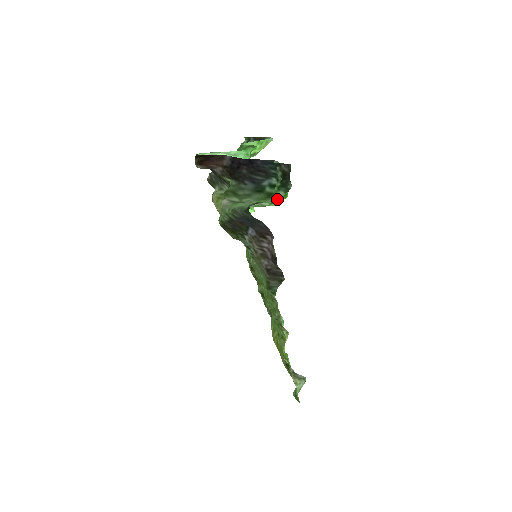
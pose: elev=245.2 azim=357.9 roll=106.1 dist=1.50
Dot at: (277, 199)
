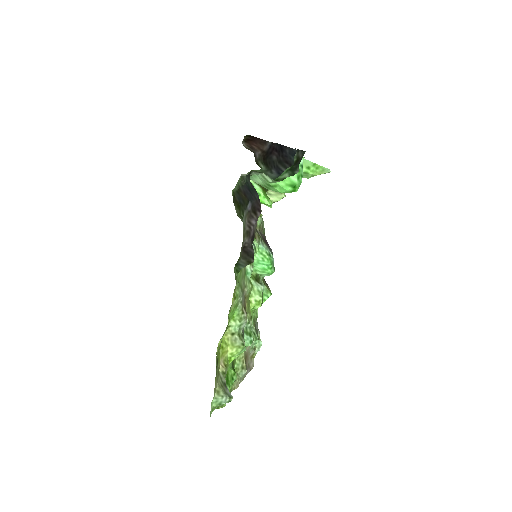
Dot at: (280, 179)
